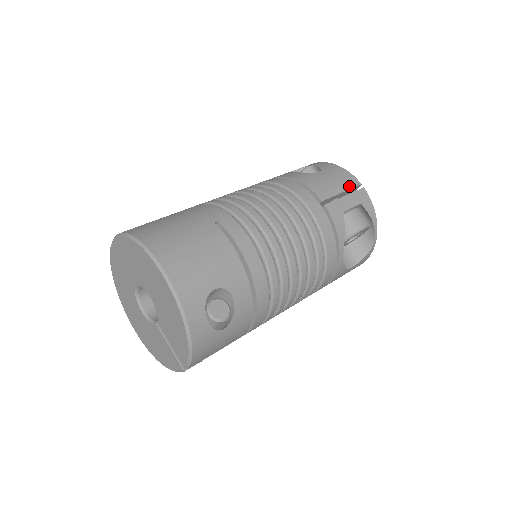
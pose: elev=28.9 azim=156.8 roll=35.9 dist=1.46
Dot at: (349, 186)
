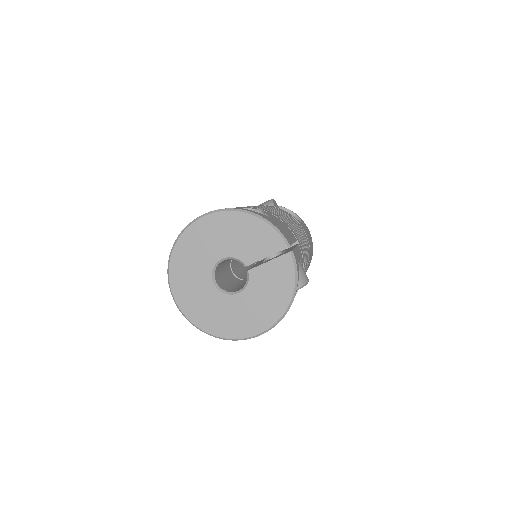
Dot at: occluded
